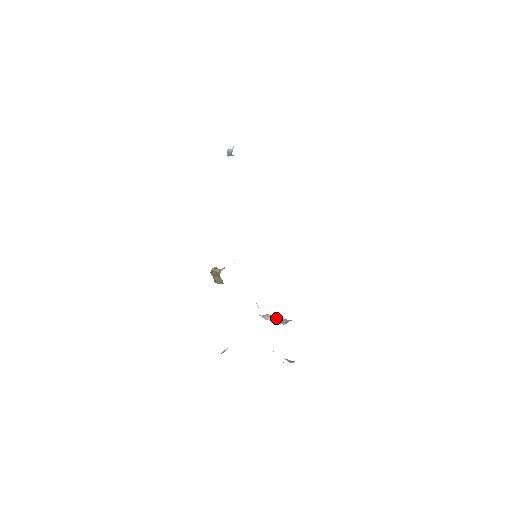
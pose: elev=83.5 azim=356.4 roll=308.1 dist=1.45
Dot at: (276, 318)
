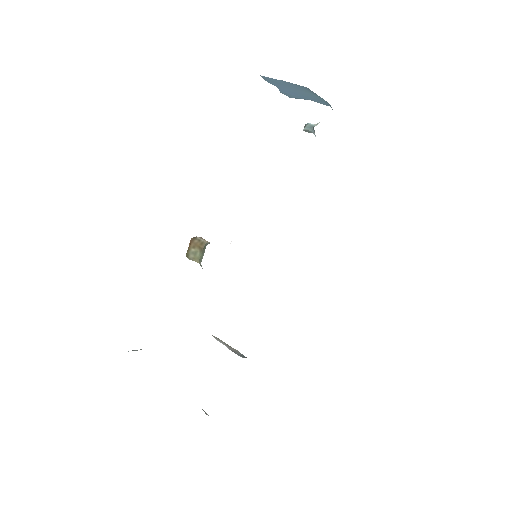
Dot at: (229, 346)
